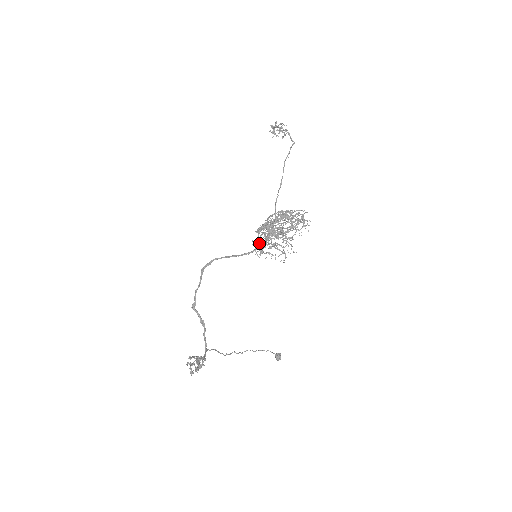
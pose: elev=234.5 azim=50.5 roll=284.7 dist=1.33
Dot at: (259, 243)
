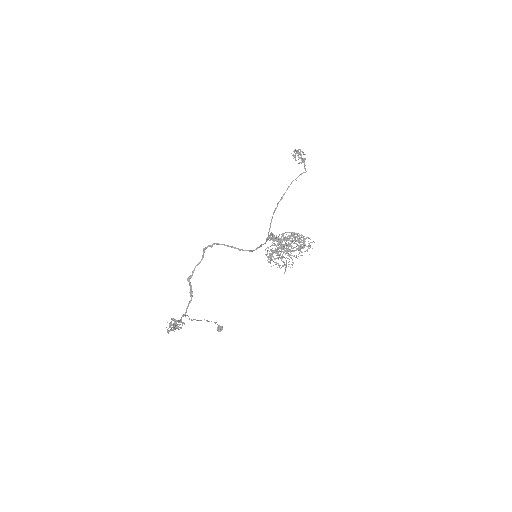
Dot at: occluded
